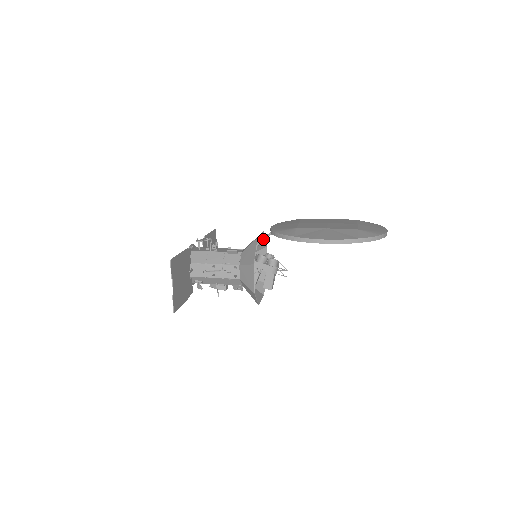
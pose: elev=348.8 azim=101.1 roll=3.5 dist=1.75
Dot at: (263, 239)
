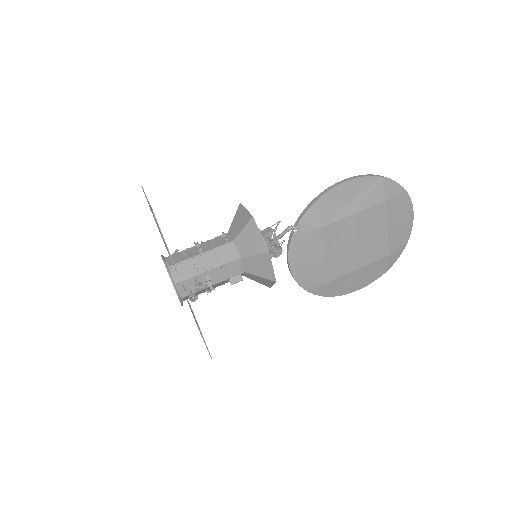
Dot at: occluded
